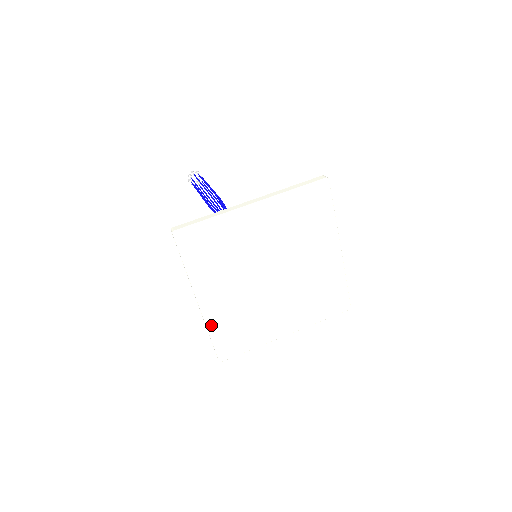
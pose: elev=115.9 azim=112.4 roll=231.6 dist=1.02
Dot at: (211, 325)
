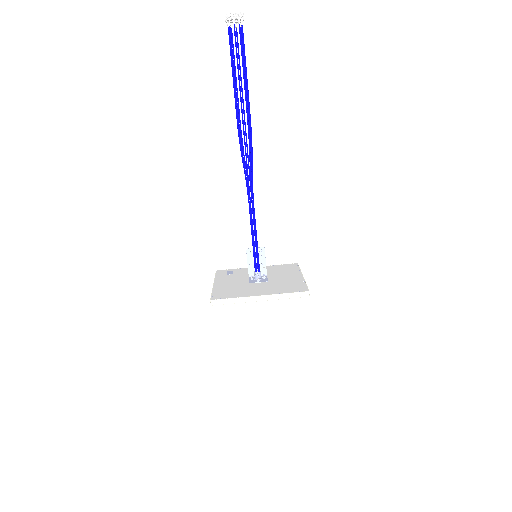
Dot at: occluded
